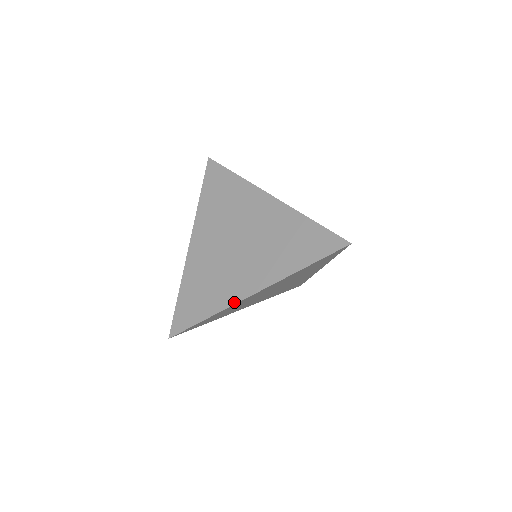
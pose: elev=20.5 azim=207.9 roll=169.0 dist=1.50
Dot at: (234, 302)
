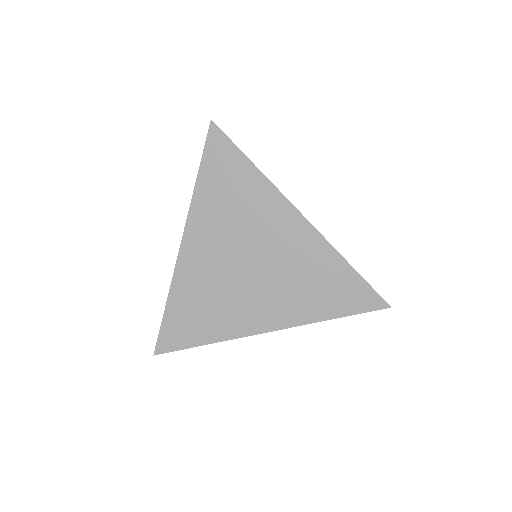
Dot at: (242, 335)
